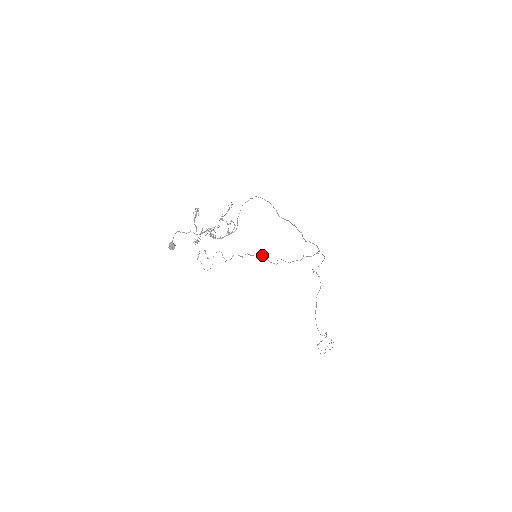
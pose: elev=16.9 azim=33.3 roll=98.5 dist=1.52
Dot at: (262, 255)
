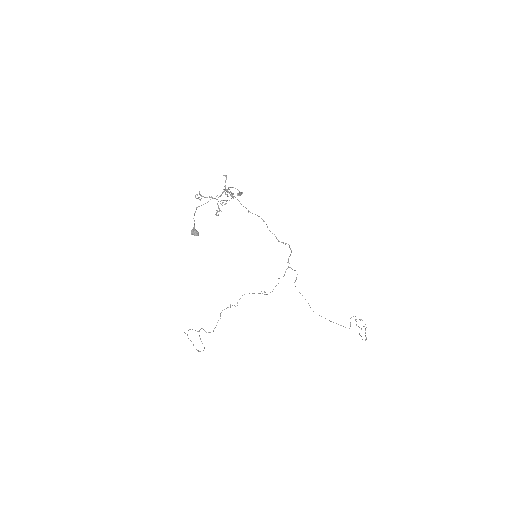
Dot at: occluded
